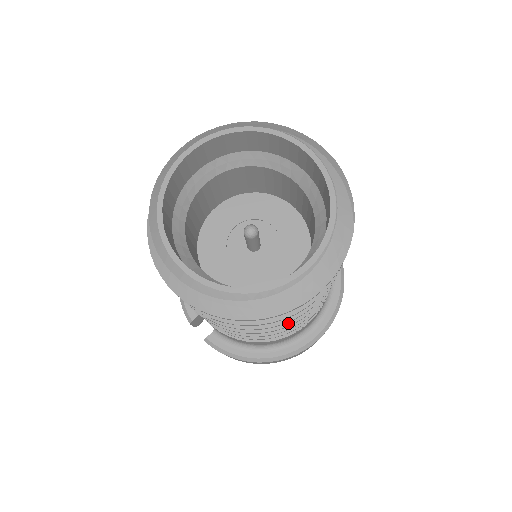
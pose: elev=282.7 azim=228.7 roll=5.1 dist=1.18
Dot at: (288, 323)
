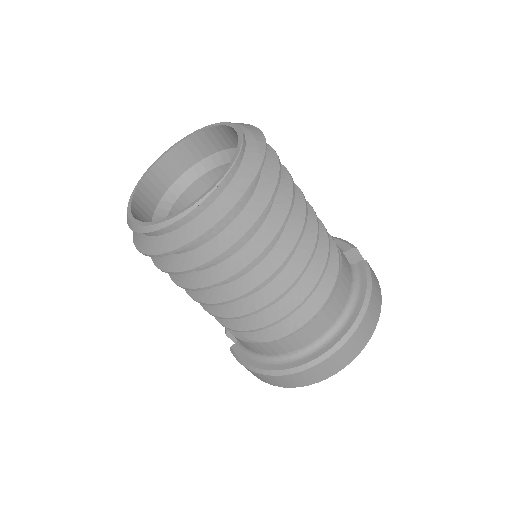
Dot at: (236, 295)
